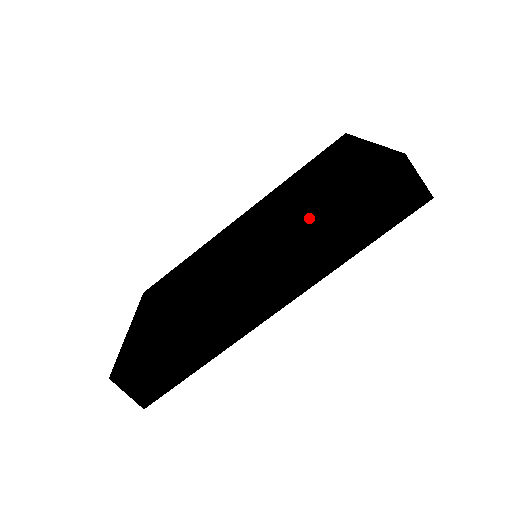
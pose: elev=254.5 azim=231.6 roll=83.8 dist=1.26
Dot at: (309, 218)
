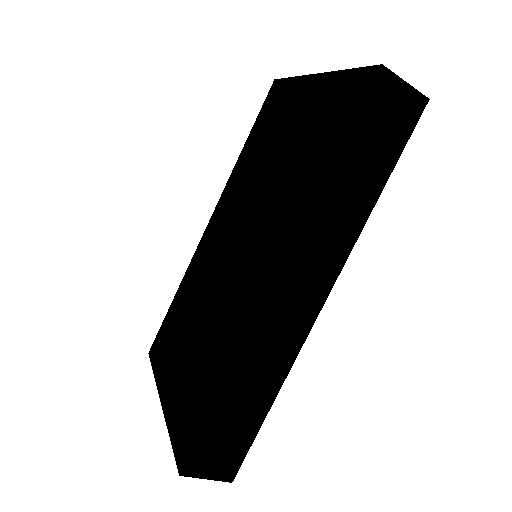
Dot at: (308, 188)
